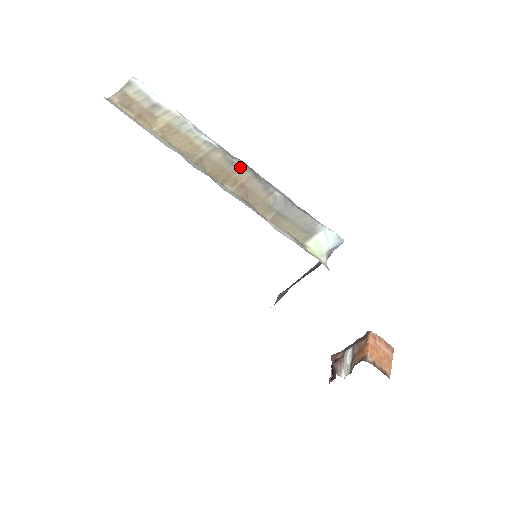
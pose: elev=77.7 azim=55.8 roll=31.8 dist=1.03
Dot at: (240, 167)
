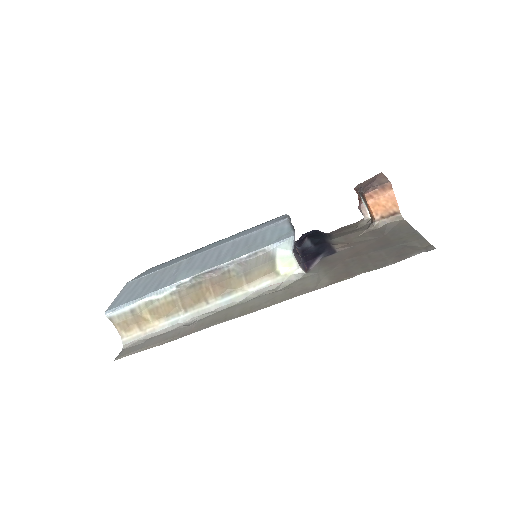
Dot at: (199, 282)
